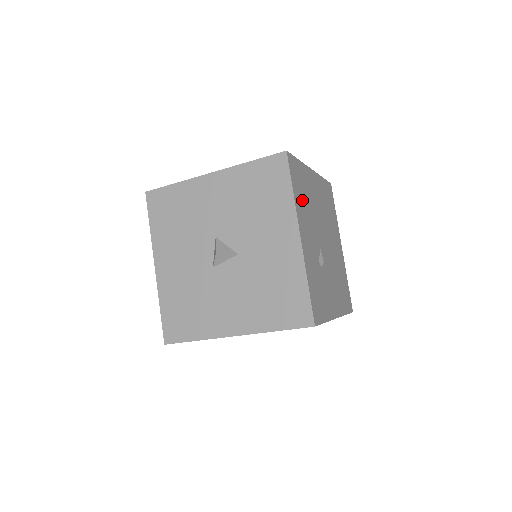
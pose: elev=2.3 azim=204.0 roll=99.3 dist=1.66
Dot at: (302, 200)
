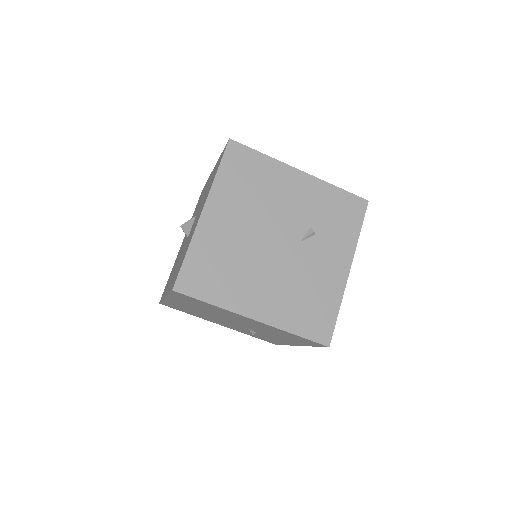
Dot at: occluded
